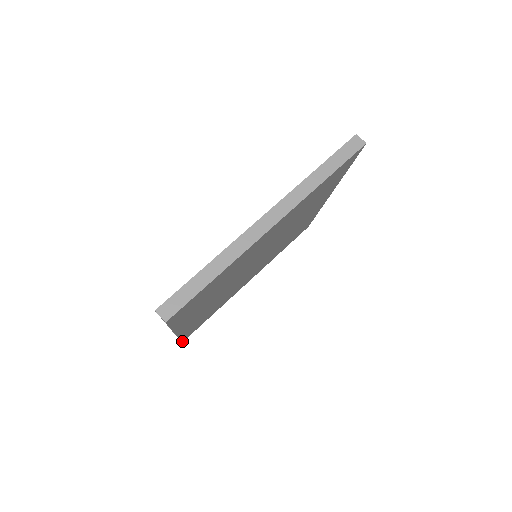
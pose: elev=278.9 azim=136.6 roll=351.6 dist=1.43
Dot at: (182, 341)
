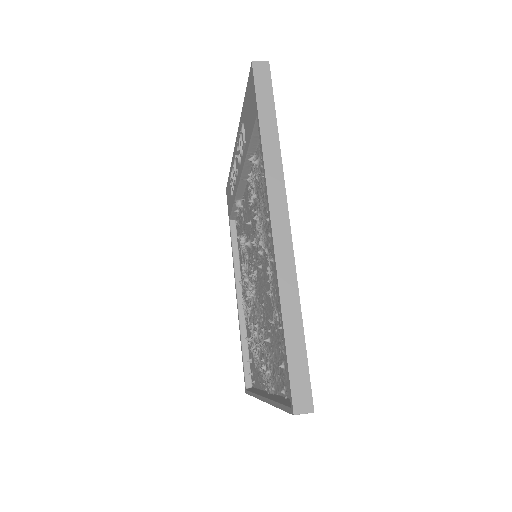
Dot at: (310, 395)
